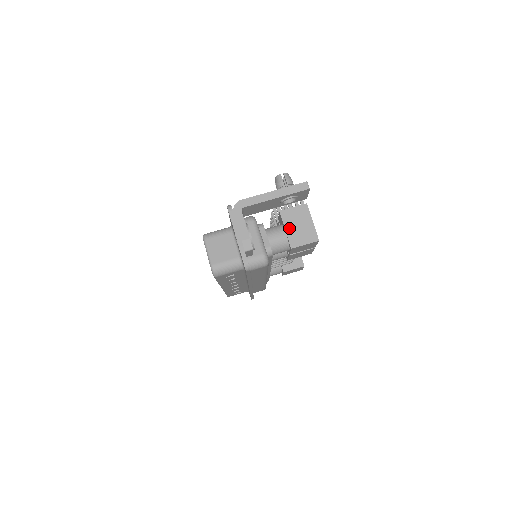
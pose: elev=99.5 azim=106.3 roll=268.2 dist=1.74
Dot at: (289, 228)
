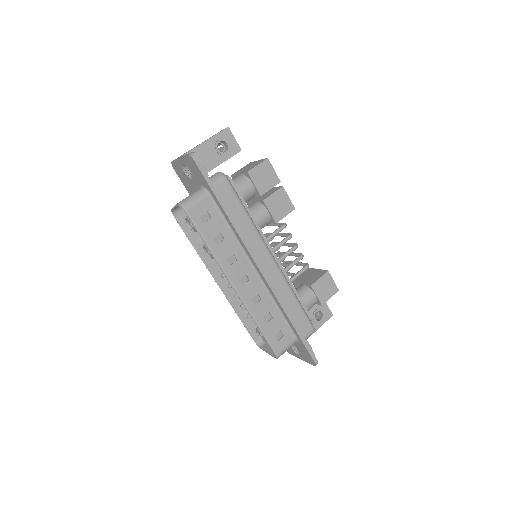
Dot at: (241, 172)
